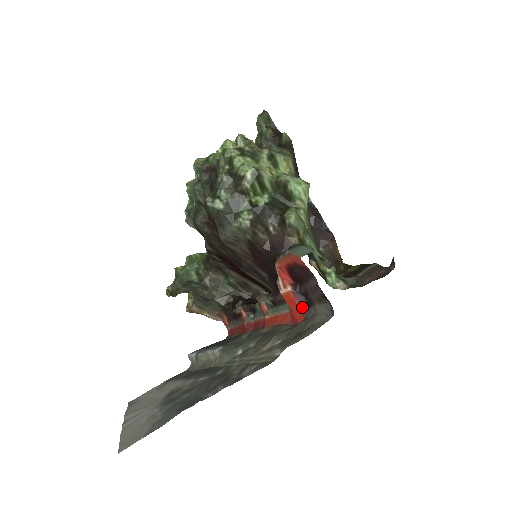
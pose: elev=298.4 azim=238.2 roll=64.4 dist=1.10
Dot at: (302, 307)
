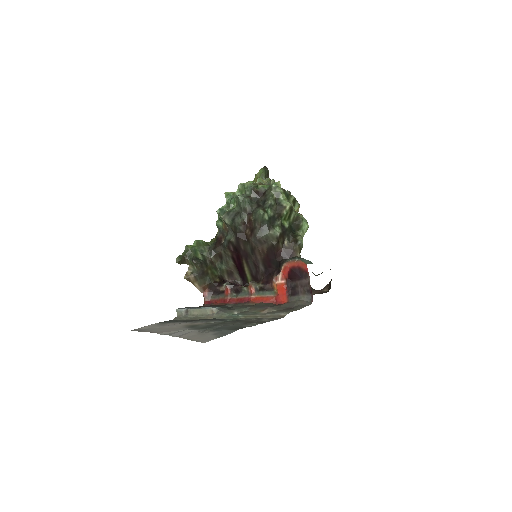
Dot at: (288, 295)
